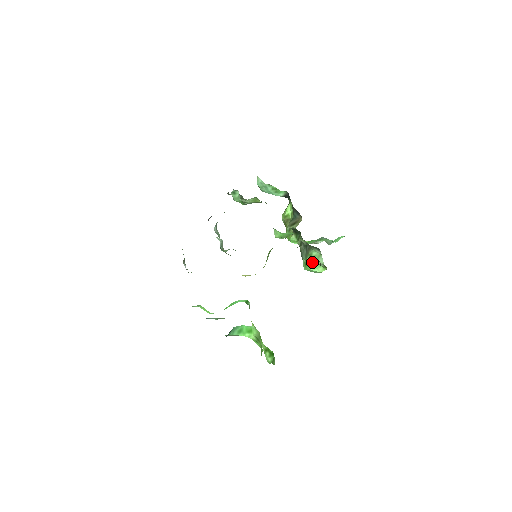
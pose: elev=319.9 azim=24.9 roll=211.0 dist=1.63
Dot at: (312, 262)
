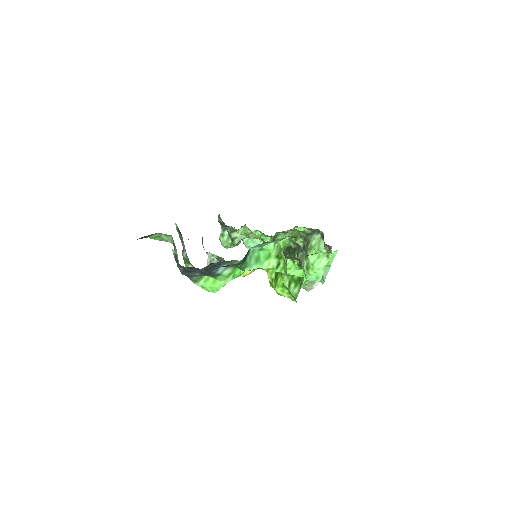
Dot at: (314, 256)
